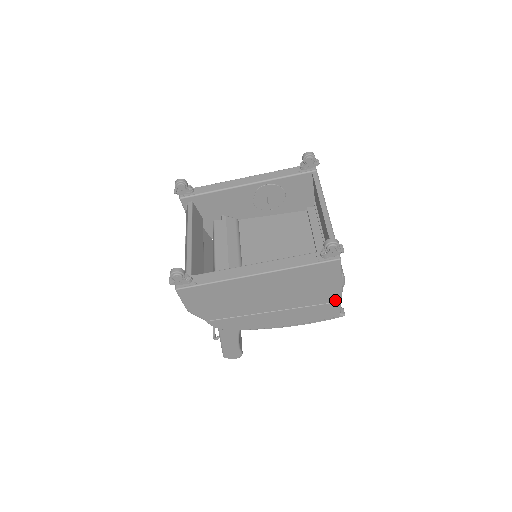
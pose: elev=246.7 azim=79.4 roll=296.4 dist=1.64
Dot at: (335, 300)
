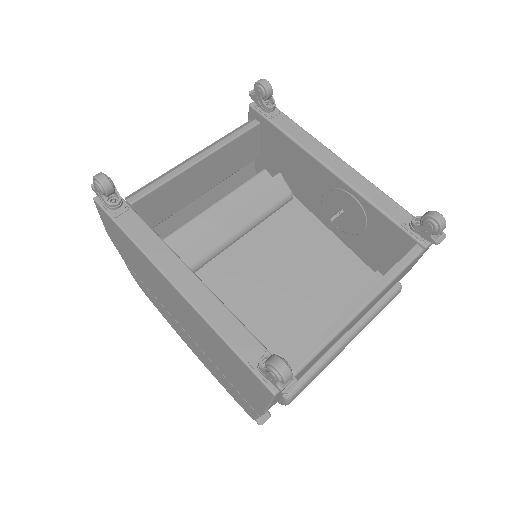
Dot at: (254, 407)
